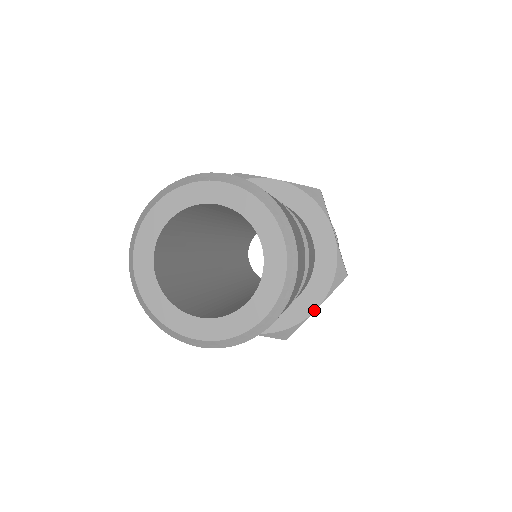
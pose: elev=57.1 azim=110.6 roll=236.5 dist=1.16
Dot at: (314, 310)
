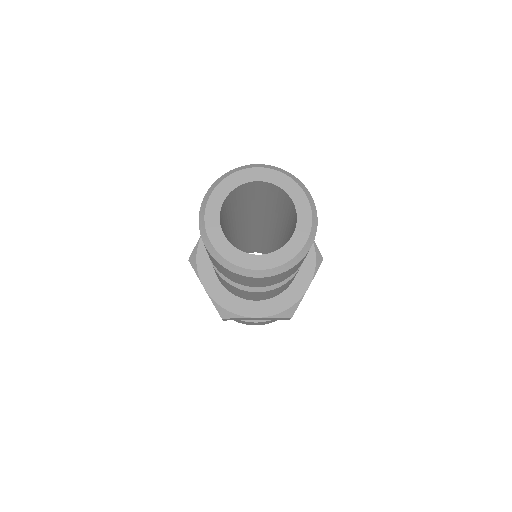
Dot at: (308, 287)
